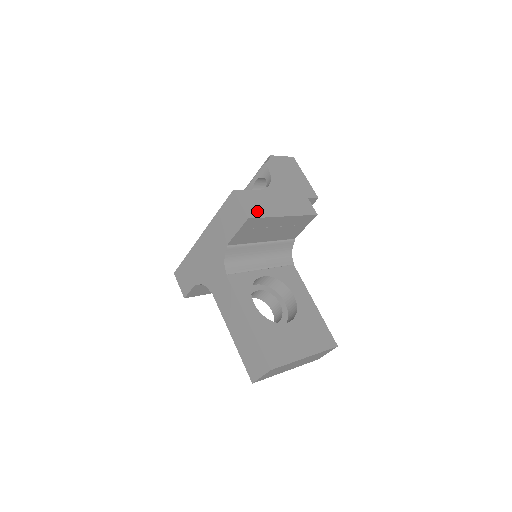
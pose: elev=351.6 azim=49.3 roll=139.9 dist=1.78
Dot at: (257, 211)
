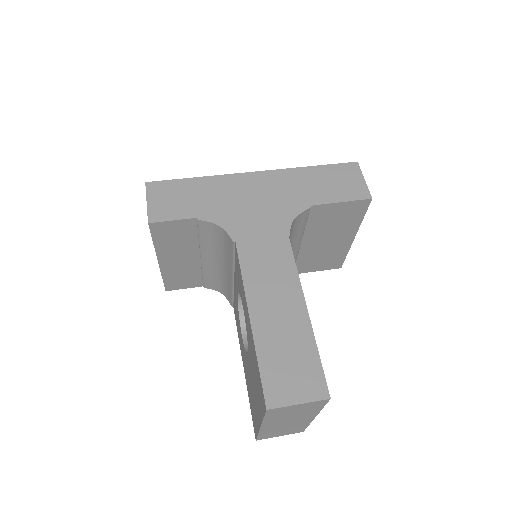
Dot at: occluded
